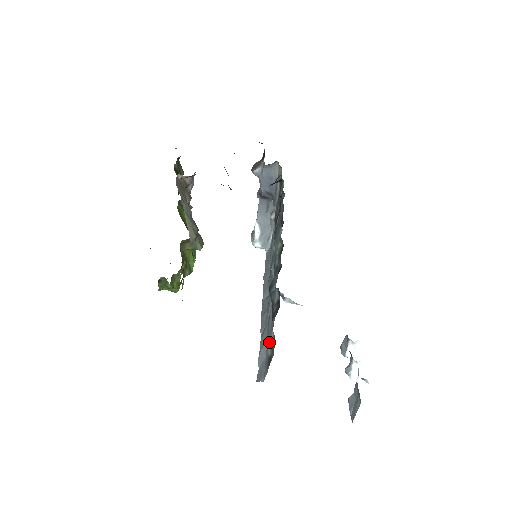
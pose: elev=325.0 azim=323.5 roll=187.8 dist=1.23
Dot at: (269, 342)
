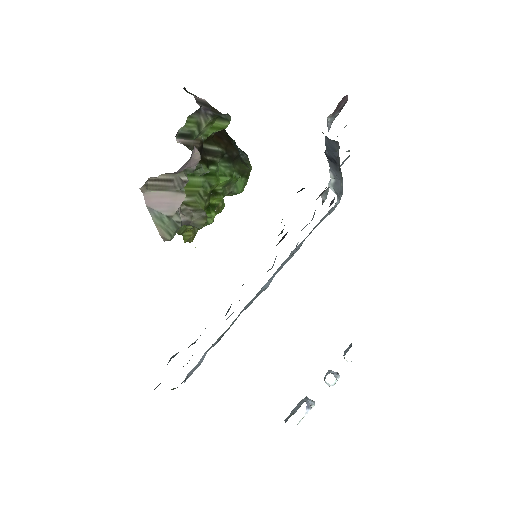
Dot at: occluded
